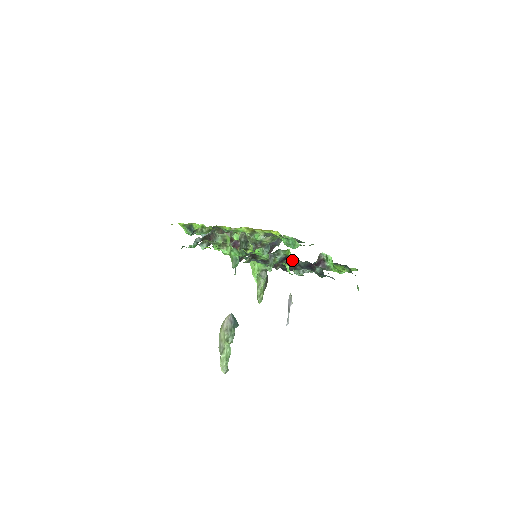
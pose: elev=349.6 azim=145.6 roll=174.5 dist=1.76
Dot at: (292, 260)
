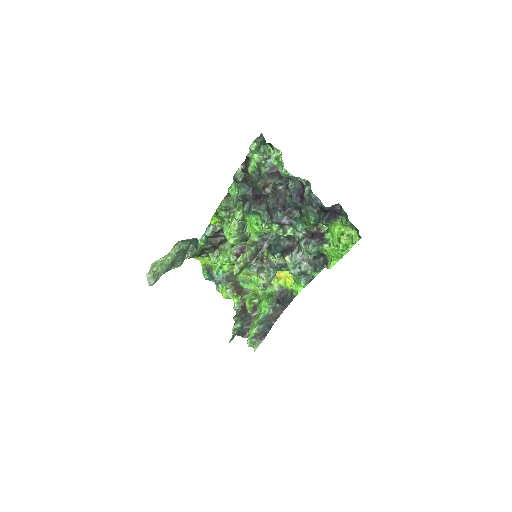
Dot at: (283, 183)
